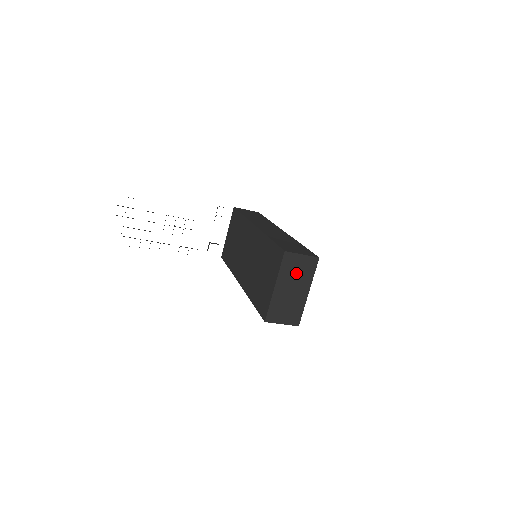
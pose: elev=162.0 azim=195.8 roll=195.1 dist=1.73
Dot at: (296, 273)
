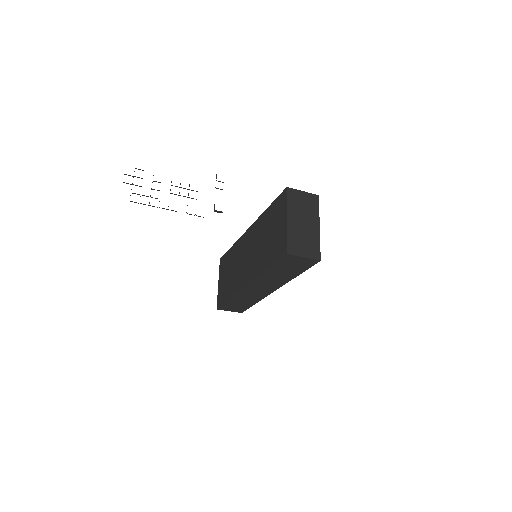
Dot at: (302, 208)
